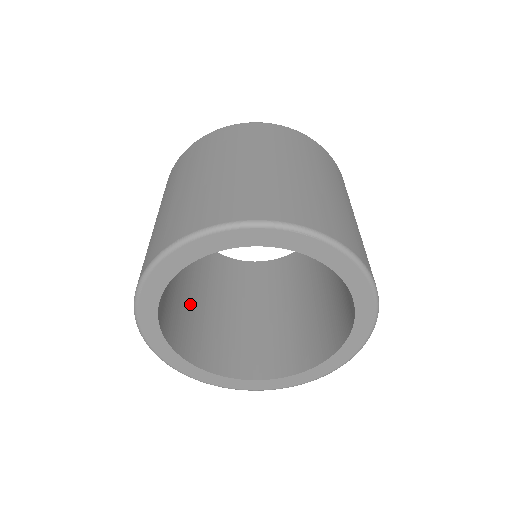
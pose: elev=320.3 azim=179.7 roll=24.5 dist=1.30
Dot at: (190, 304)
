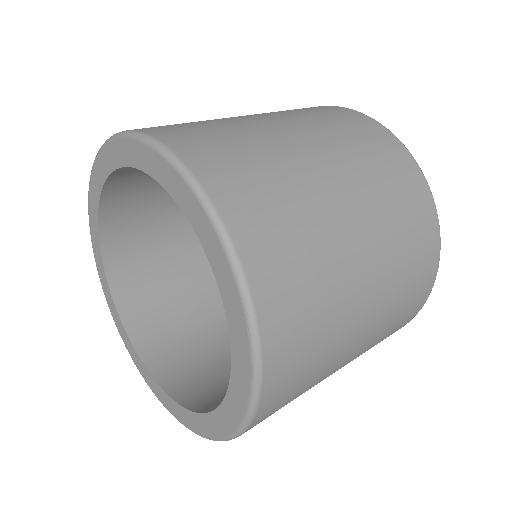
Dot at: occluded
